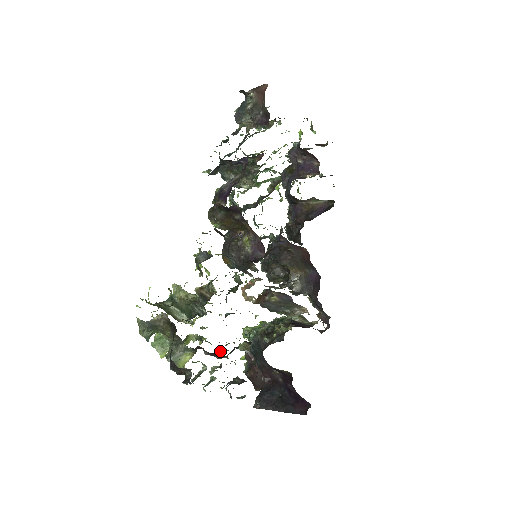
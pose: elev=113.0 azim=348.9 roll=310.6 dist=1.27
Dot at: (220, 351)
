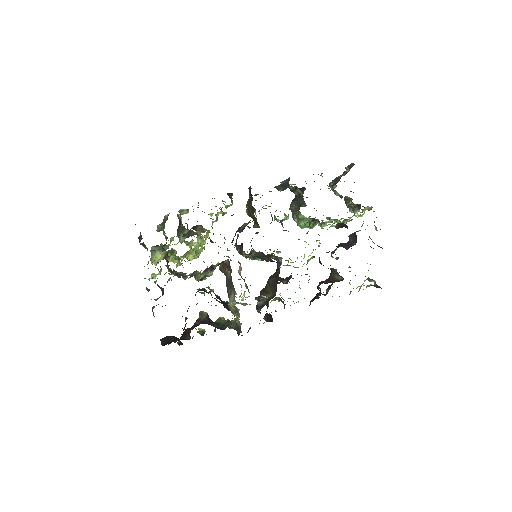
Dot at: occluded
